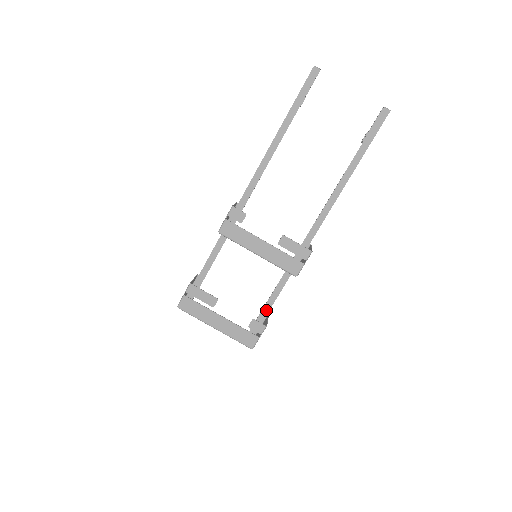
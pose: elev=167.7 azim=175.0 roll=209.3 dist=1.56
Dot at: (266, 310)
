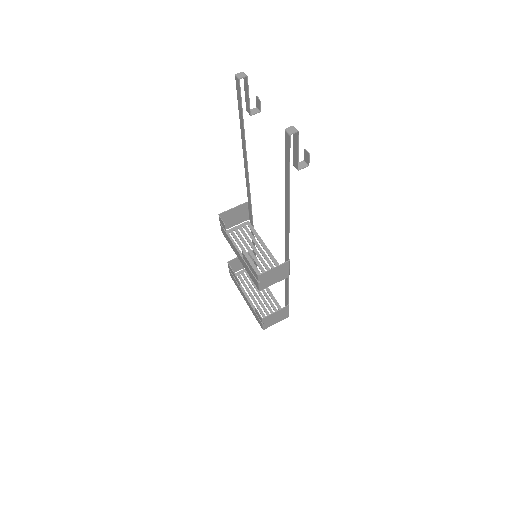
Dot at: (287, 300)
